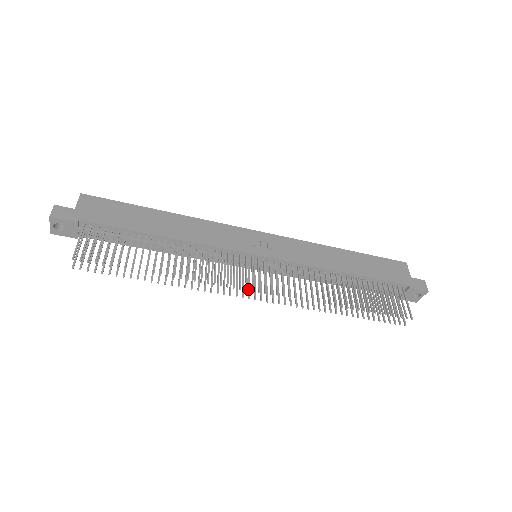
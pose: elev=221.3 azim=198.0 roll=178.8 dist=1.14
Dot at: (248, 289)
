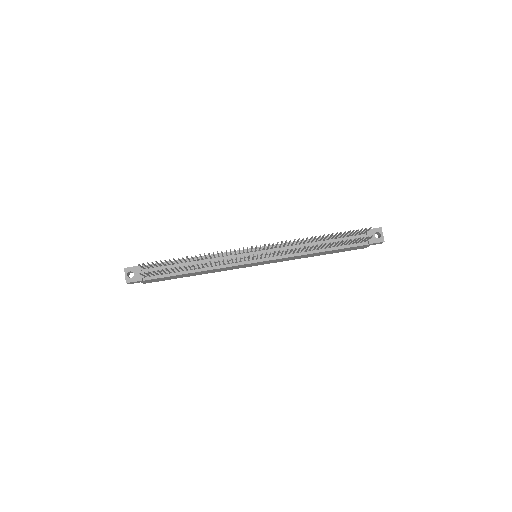
Dot at: occluded
